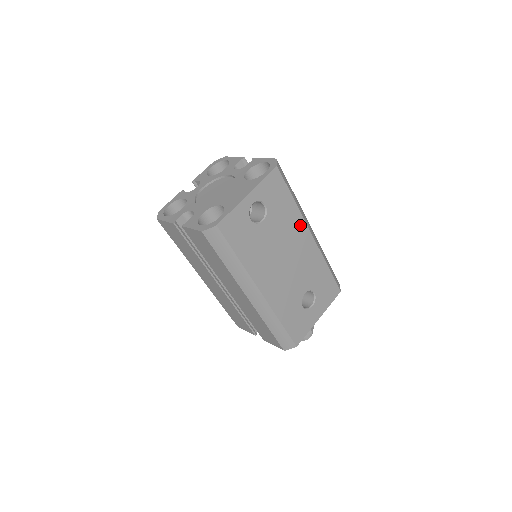
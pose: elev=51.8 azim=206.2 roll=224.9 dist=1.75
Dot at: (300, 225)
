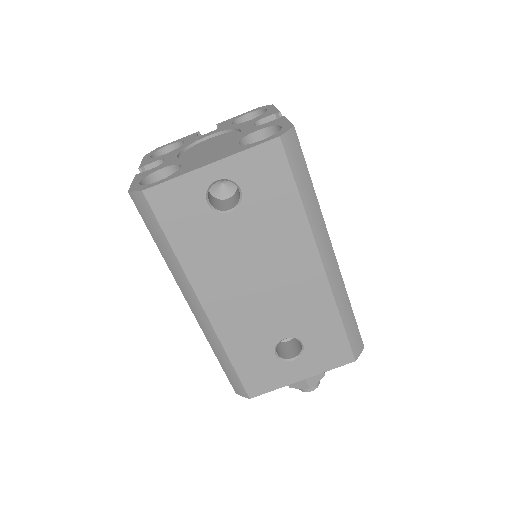
Dot at: (303, 241)
